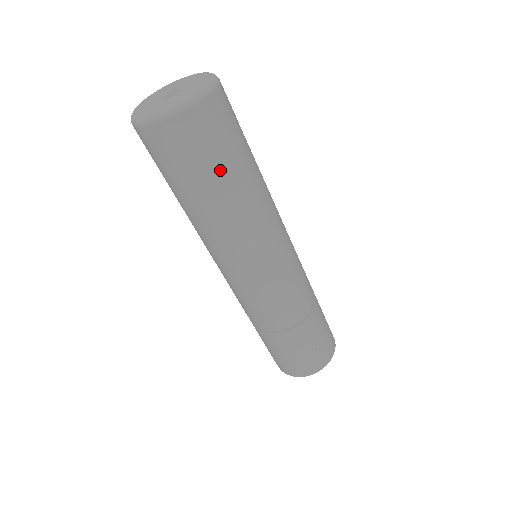
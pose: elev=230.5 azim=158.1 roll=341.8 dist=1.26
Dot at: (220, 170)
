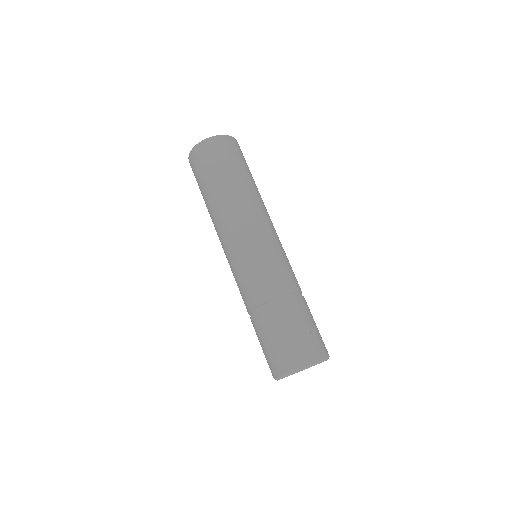
Dot at: (237, 168)
